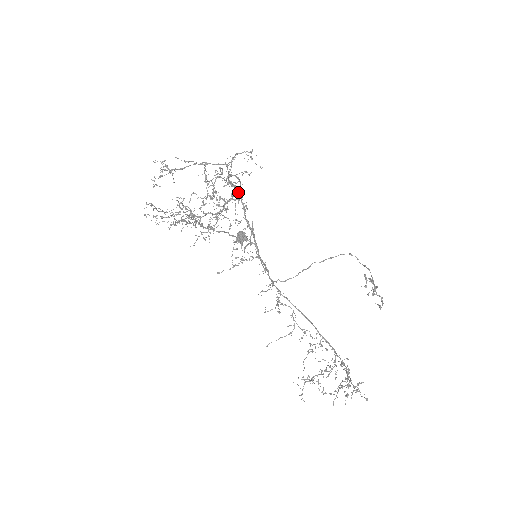
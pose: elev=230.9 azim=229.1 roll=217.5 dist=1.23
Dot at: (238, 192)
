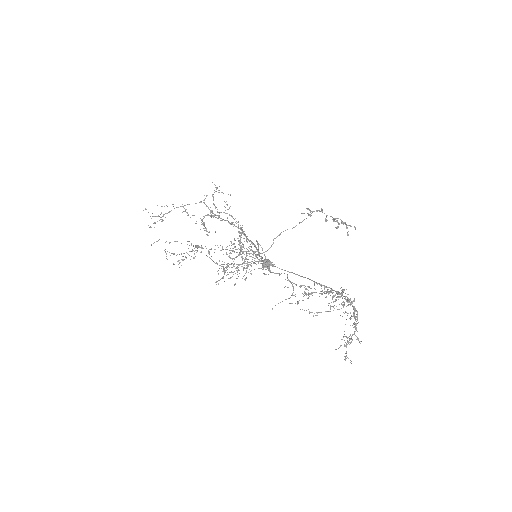
Dot at: (234, 224)
